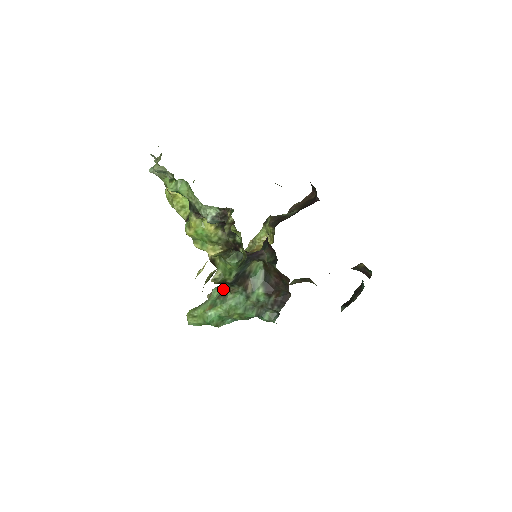
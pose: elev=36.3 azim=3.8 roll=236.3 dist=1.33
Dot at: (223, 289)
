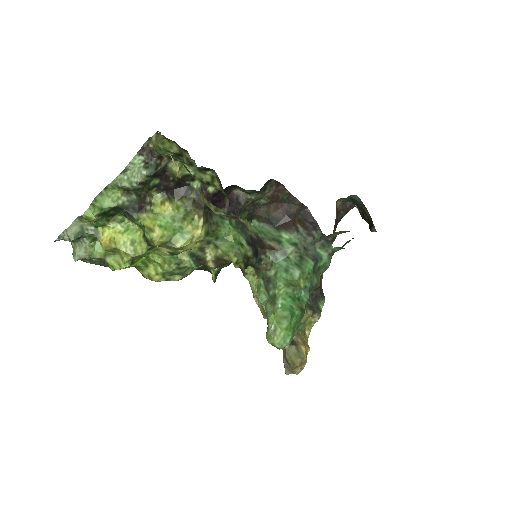
Dot at: (262, 283)
